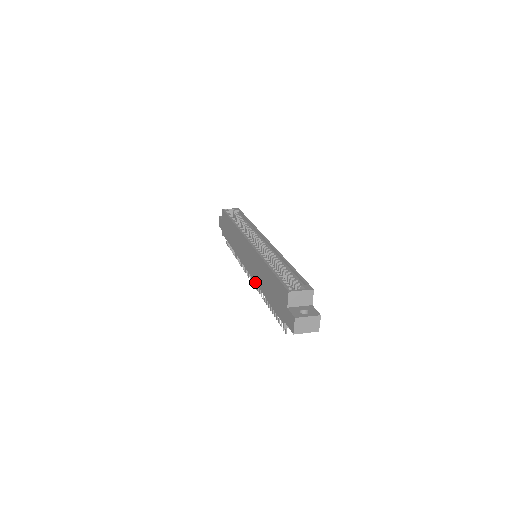
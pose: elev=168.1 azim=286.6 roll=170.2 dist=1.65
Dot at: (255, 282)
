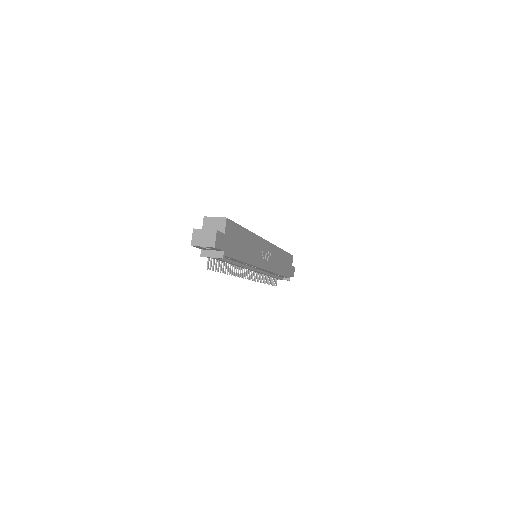
Dot at: occluded
